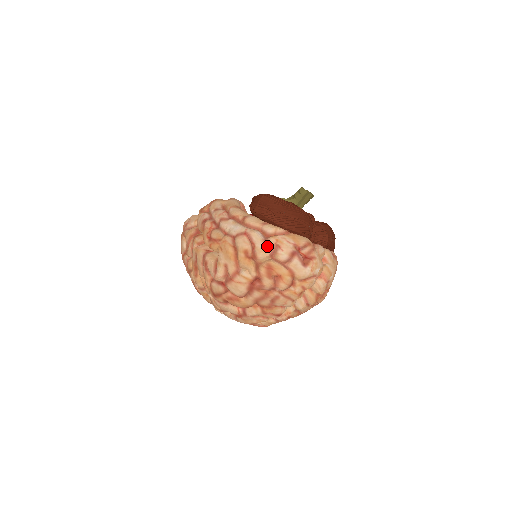
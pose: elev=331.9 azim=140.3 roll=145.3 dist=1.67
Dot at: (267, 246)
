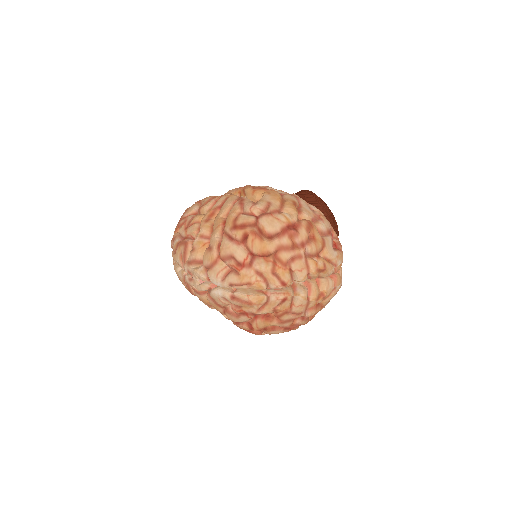
Dot at: (313, 211)
